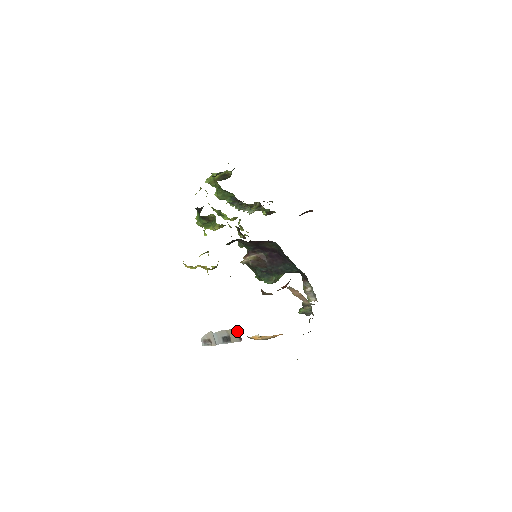
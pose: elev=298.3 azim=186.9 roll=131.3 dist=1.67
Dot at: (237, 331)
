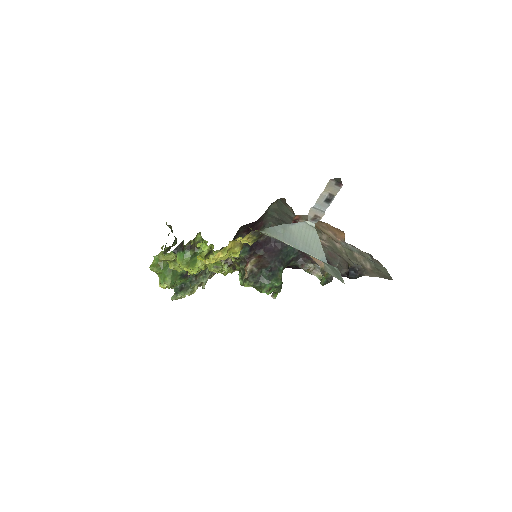
Dot at: (332, 183)
